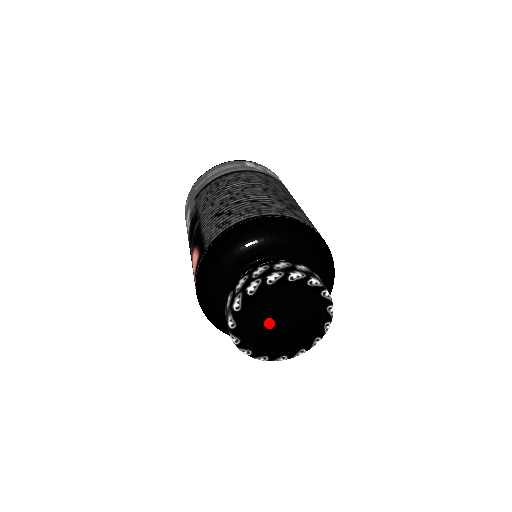
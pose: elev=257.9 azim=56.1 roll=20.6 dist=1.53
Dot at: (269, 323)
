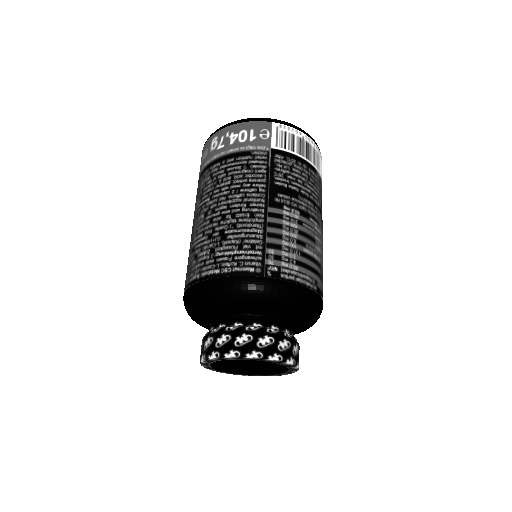
Dot at: (244, 369)
